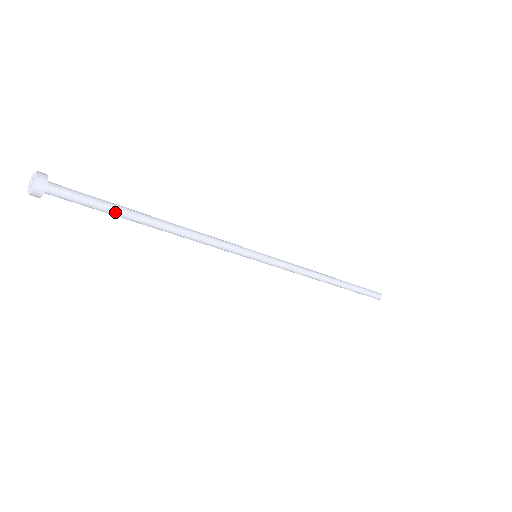
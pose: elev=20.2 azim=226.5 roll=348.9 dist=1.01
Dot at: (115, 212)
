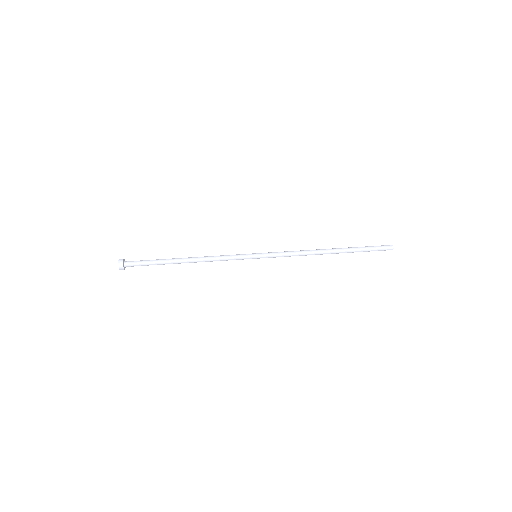
Dot at: (159, 264)
